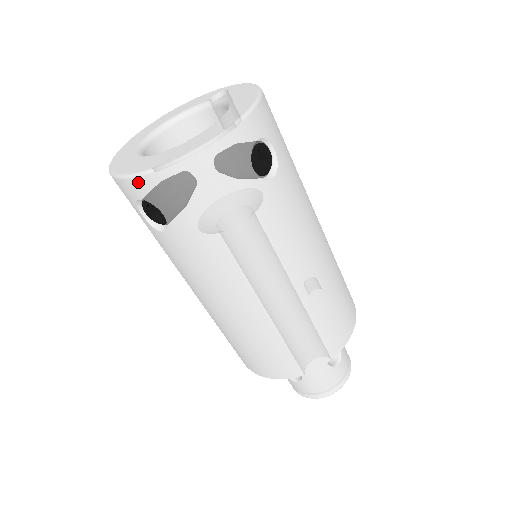
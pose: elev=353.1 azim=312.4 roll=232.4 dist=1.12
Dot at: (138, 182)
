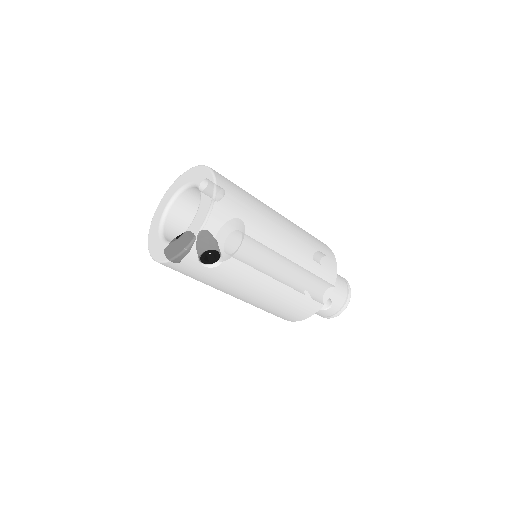
Dot at: occluded
